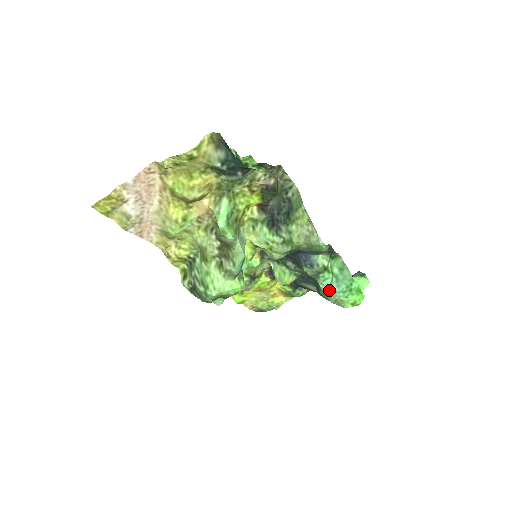
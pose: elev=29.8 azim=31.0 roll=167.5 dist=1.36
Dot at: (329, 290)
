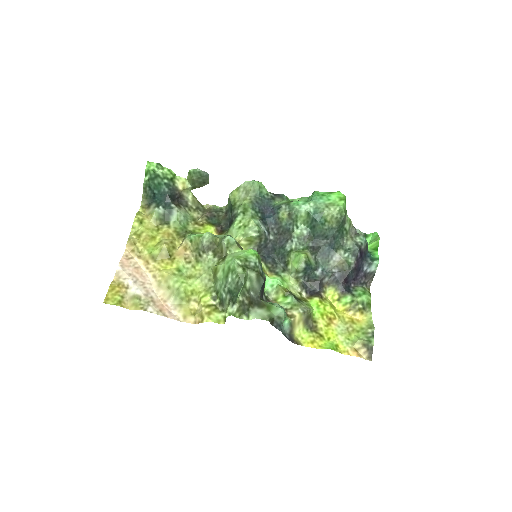
Dot at: (310, 205)
